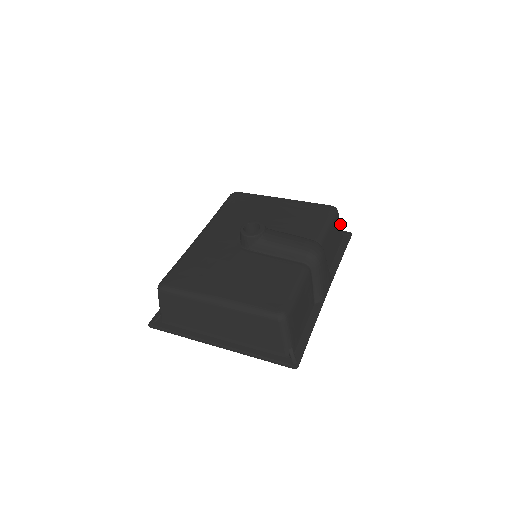
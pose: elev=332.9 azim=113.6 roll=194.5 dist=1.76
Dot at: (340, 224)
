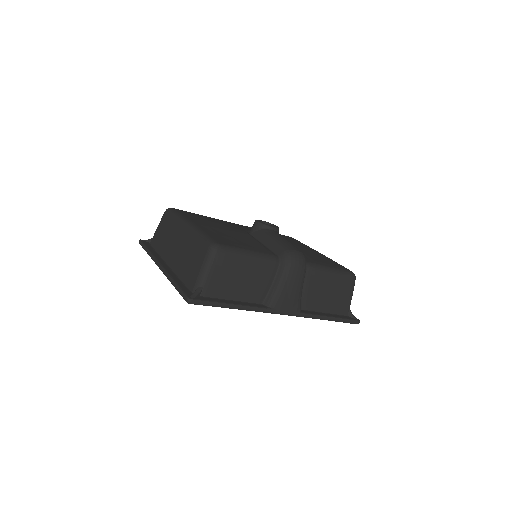
Dot at: (351, 296)
